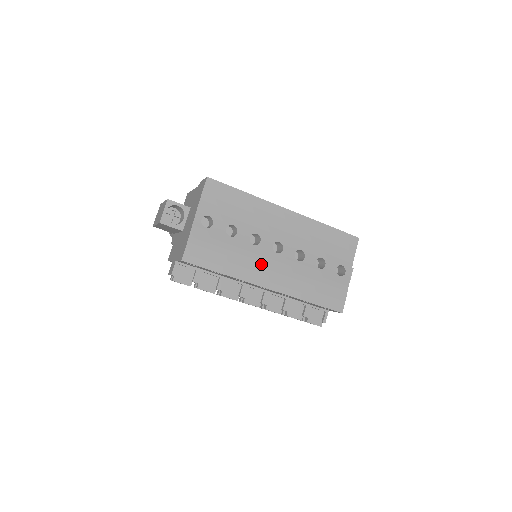
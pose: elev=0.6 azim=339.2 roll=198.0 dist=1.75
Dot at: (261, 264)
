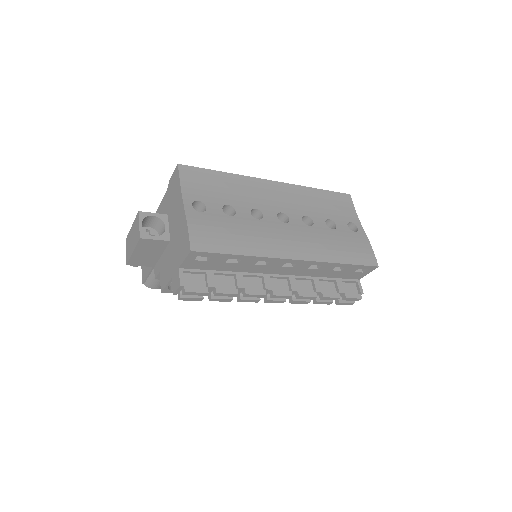
Dot at: (276, 236)
